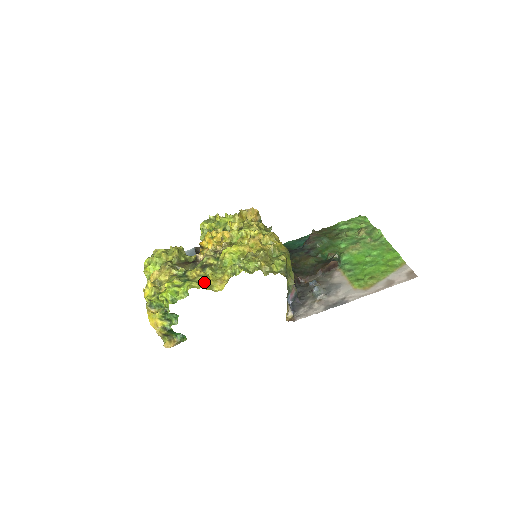
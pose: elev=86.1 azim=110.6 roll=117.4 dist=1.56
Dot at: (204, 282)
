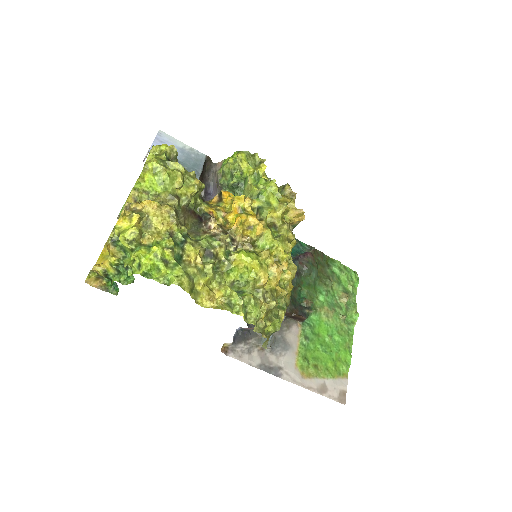
Dot at: (195, 281)
